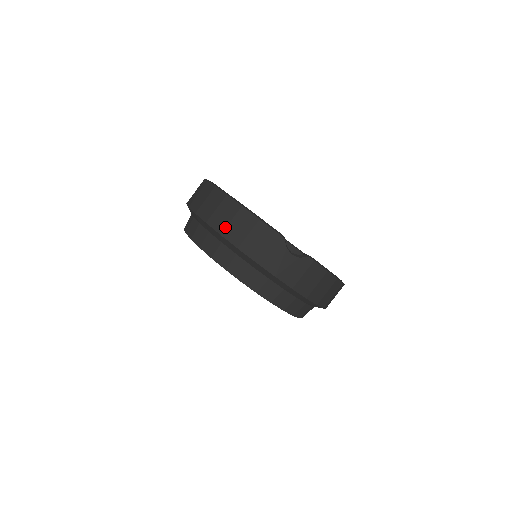
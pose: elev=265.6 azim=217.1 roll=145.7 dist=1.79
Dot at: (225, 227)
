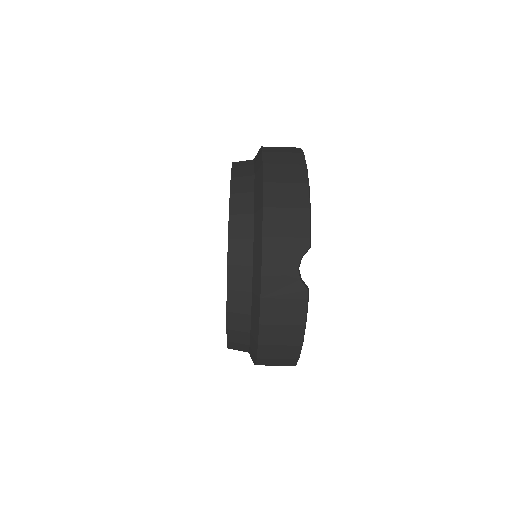
Dot at: (274, 181)
